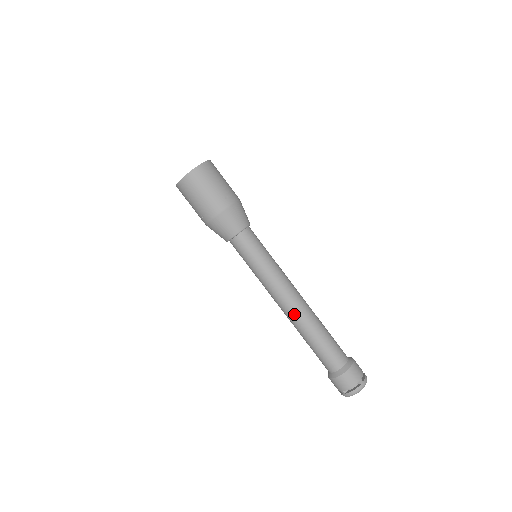
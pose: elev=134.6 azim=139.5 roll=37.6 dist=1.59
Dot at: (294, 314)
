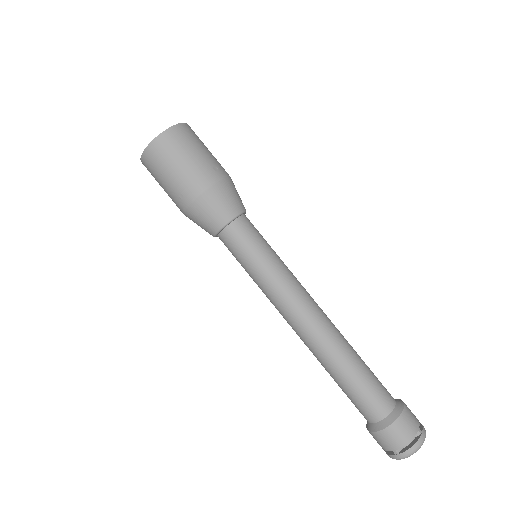
Dot at: (317, 335)
